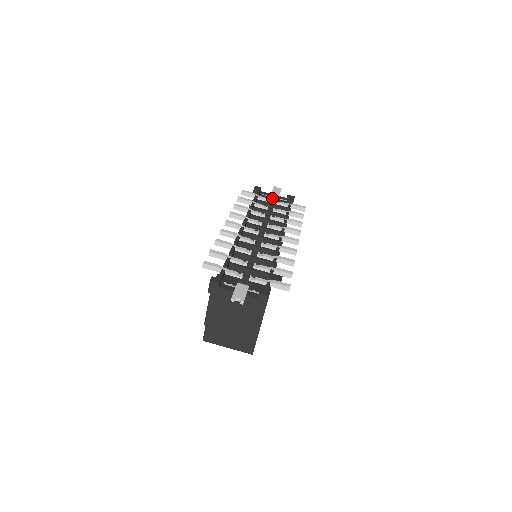
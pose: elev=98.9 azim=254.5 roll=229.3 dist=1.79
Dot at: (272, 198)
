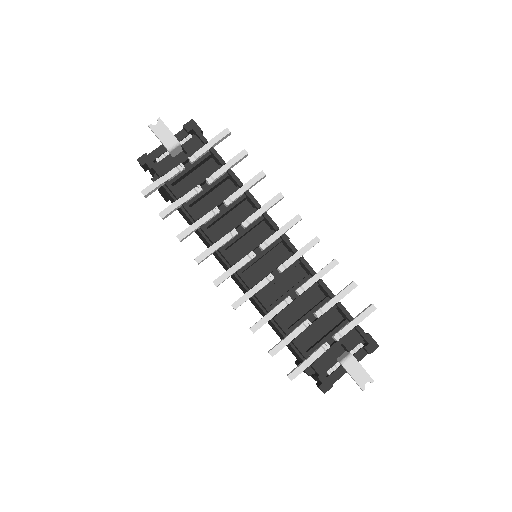
Dot at: (173, 152)
